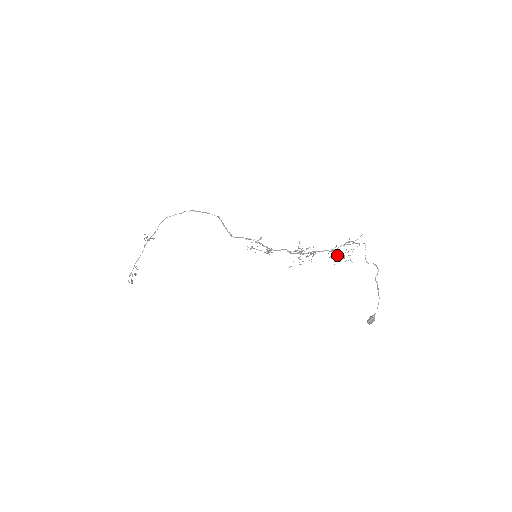
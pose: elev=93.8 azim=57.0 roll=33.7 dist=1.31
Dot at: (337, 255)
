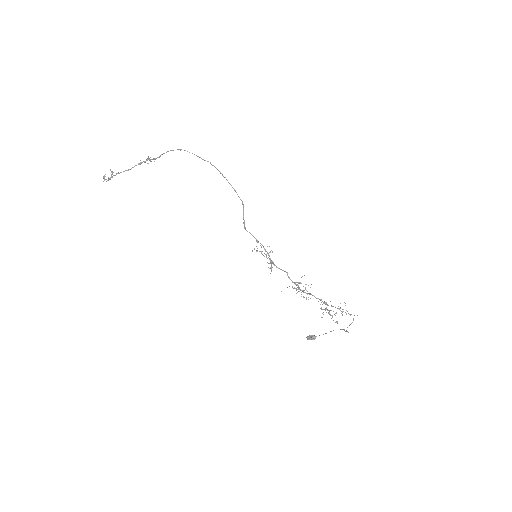
Dot at: occluded
